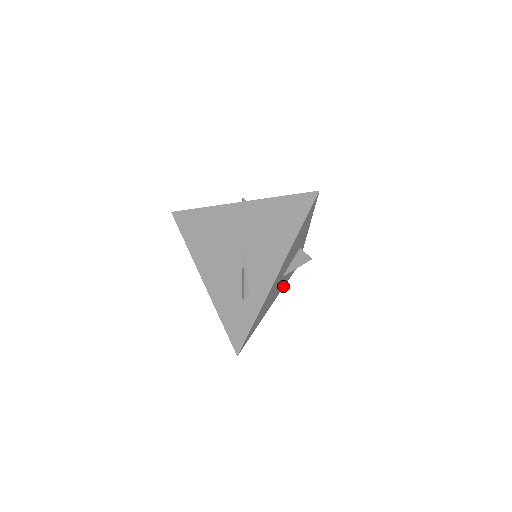
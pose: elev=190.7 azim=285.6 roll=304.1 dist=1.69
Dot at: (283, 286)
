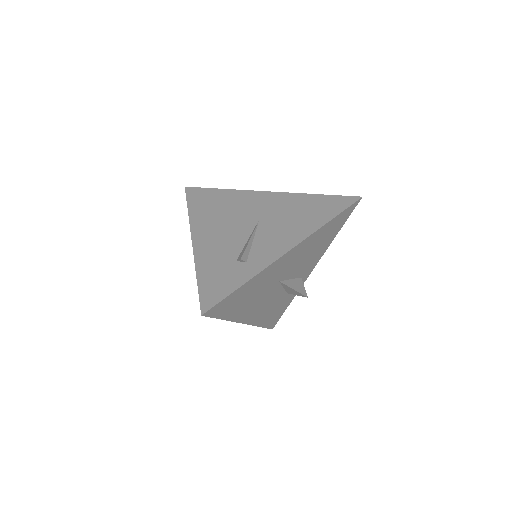
Dot at: (258, 322)
